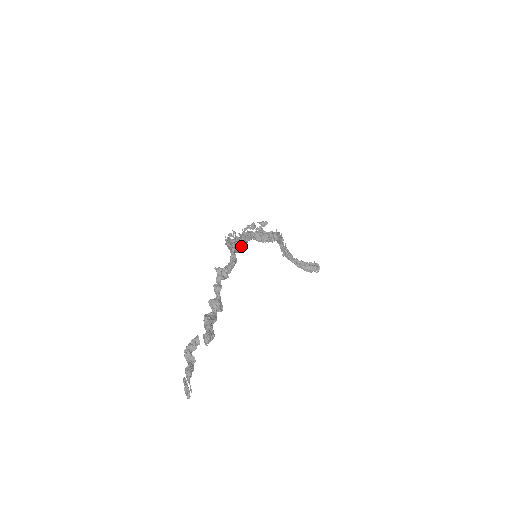
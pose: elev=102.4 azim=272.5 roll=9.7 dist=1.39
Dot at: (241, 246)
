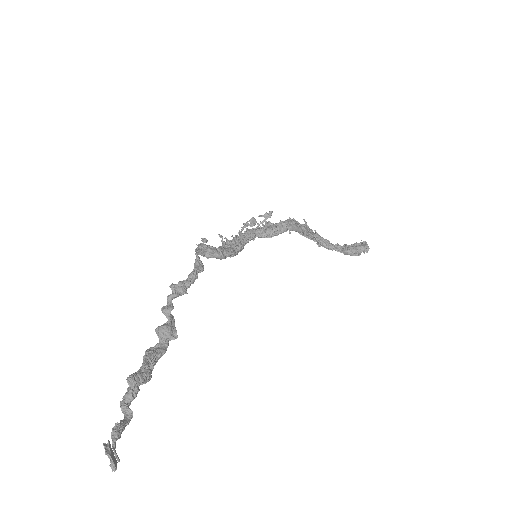
Dot at: (229, 250)
